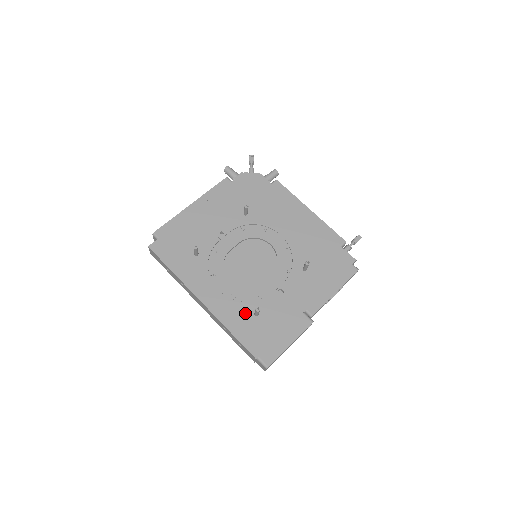
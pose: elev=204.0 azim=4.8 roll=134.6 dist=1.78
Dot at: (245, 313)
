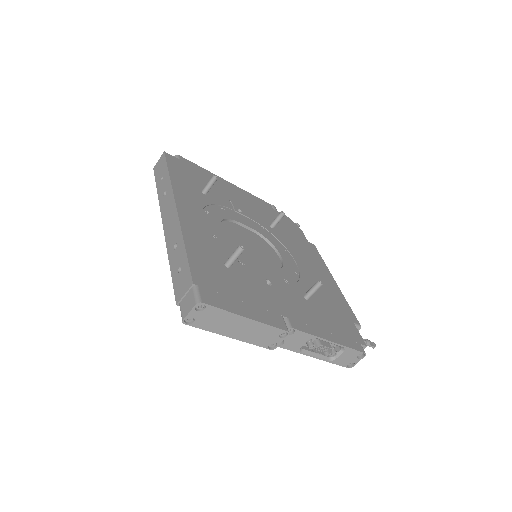
Dot at: (215, 253)
